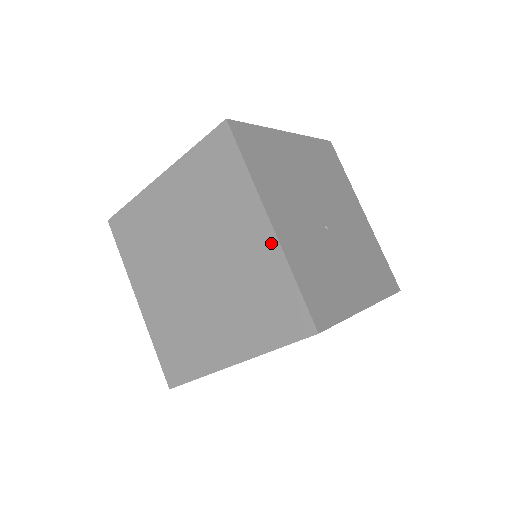
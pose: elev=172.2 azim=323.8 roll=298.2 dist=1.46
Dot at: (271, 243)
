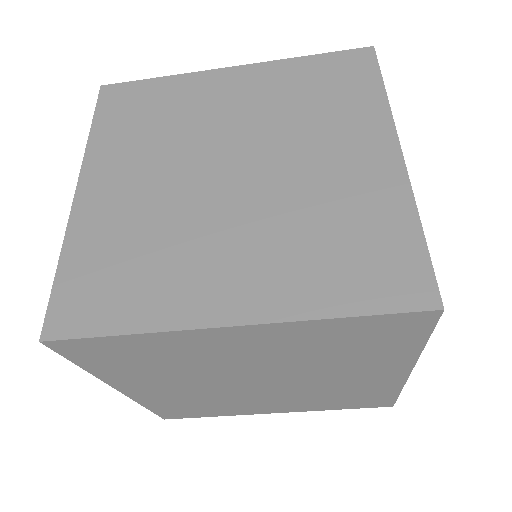
Dot at: (394, 174)
